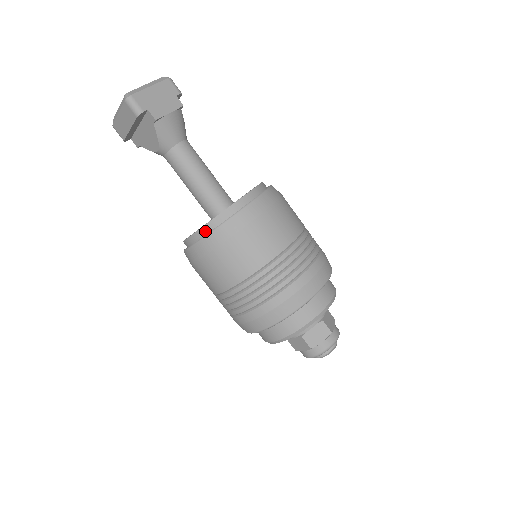
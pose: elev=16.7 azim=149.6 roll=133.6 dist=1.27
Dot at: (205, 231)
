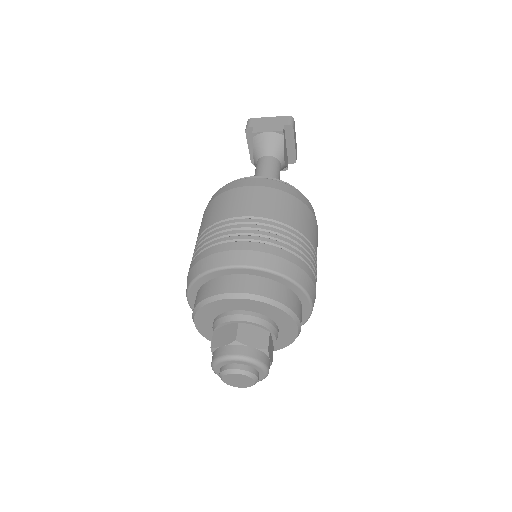
Dot at: occluded
